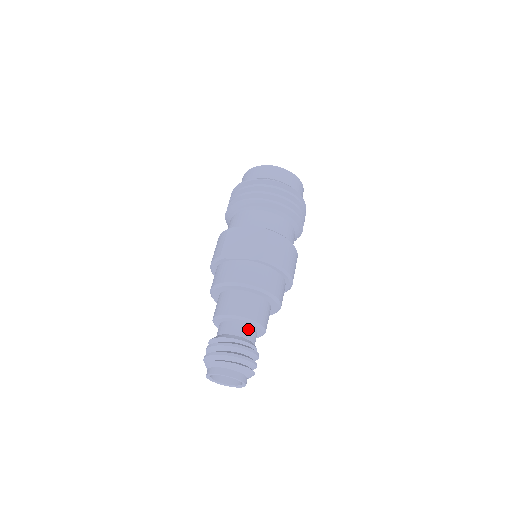
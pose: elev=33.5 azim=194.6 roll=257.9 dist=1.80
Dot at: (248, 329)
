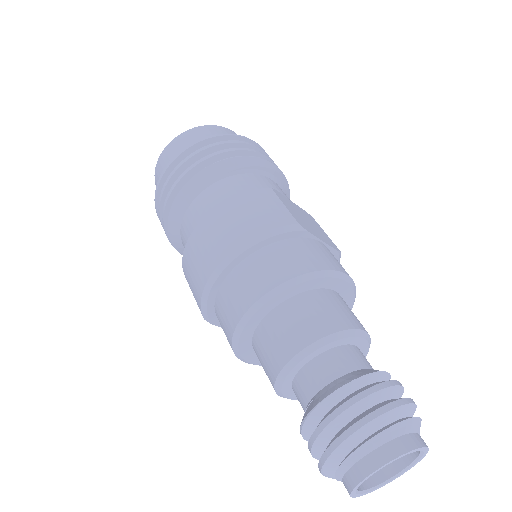
Dot at: occluded
